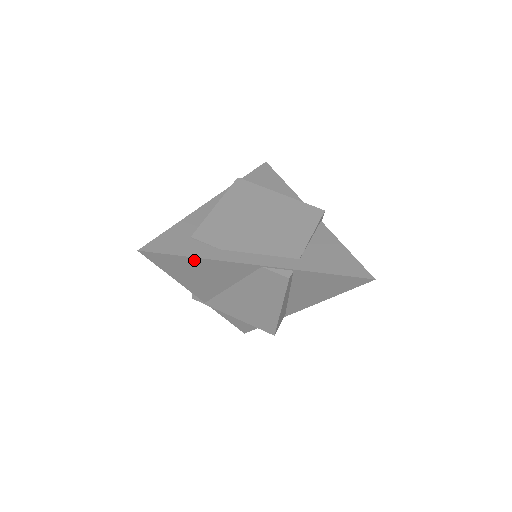
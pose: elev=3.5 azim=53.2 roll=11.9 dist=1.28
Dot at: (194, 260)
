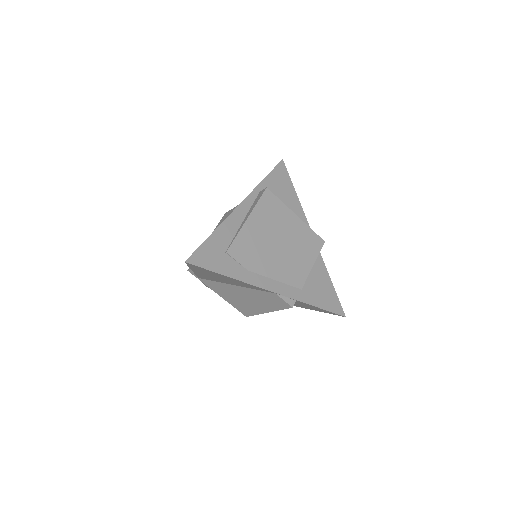
Dot at: (226, 277)
